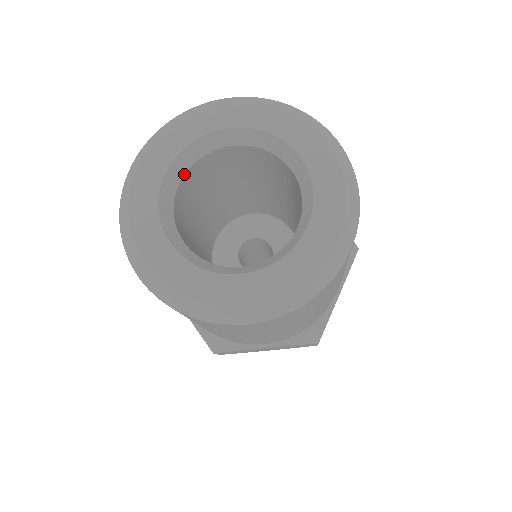
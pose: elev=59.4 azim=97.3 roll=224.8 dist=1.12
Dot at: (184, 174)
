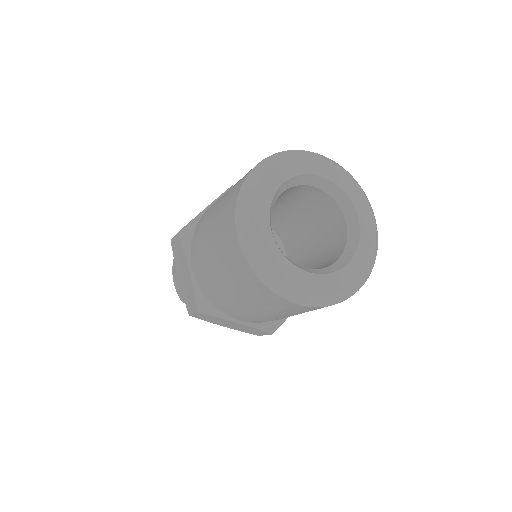
Dot at: (285, 190)
